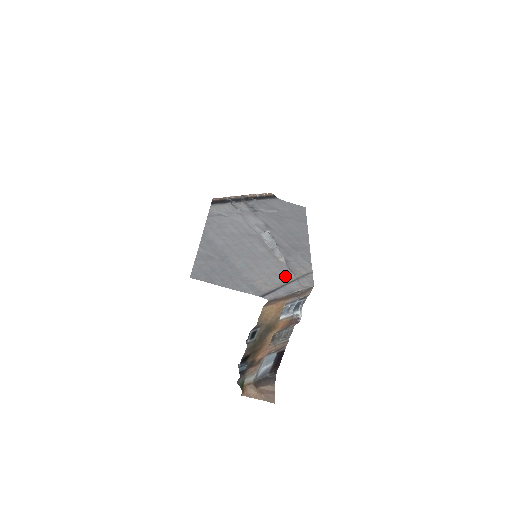
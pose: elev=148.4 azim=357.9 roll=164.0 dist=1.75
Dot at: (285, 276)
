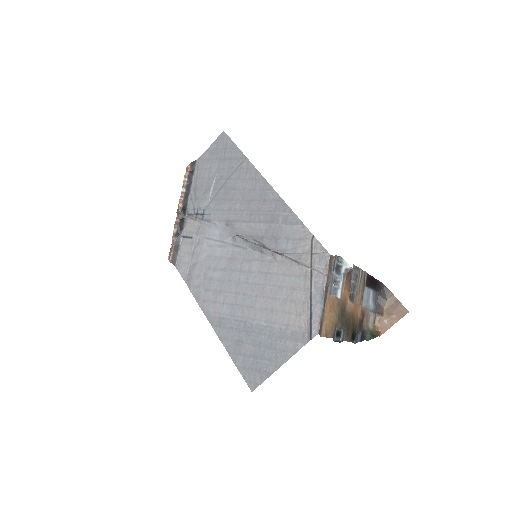
Dot at: (300, 279)
